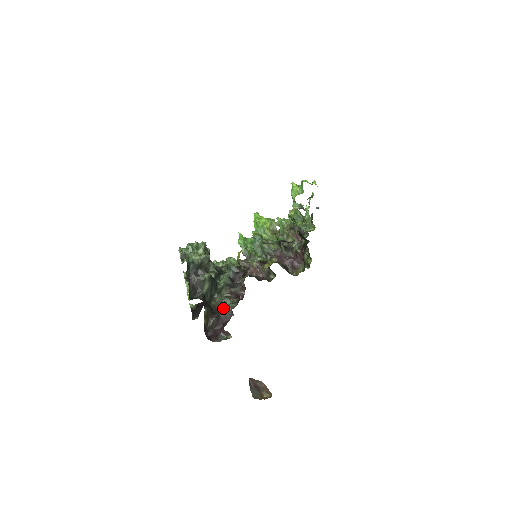
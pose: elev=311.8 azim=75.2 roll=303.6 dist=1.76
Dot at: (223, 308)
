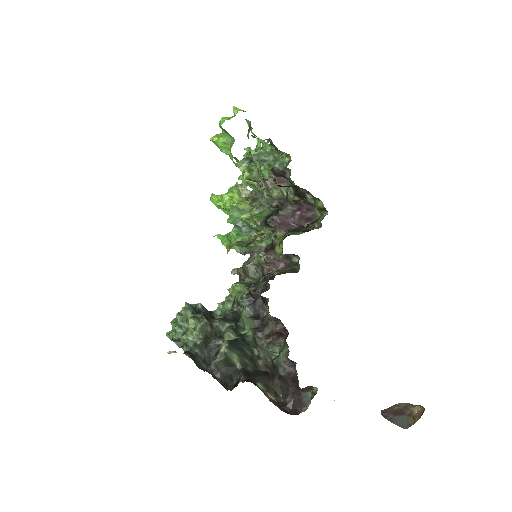
Dot at: (277, 363)
